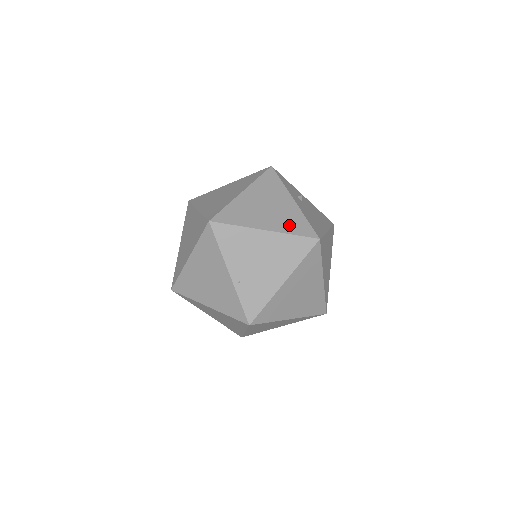
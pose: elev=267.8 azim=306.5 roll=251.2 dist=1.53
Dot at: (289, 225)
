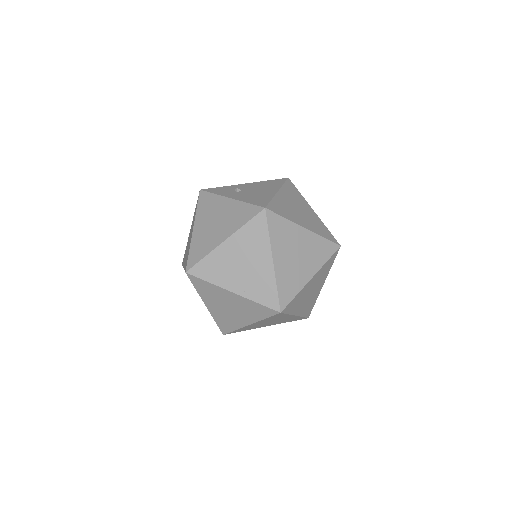
Dot at: (238, 220)
